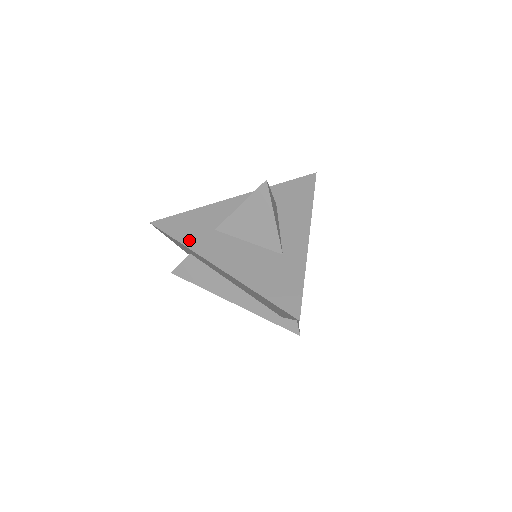
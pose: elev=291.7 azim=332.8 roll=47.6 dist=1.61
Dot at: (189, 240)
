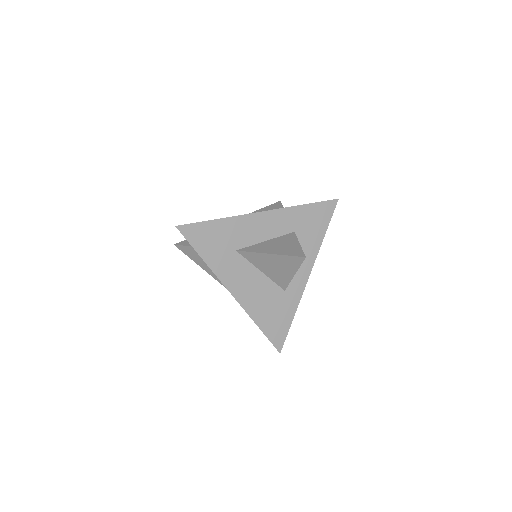
Dot at: (211, 258)
